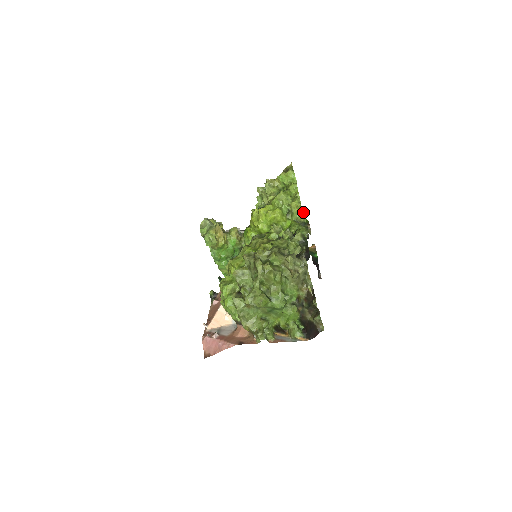
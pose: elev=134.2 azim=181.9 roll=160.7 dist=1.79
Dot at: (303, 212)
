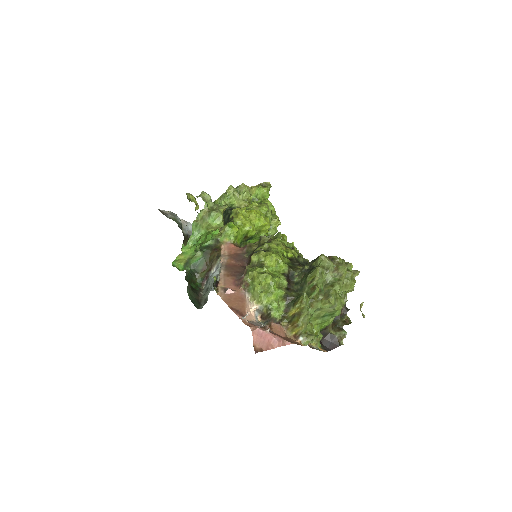
Dot at: (277, 231)
